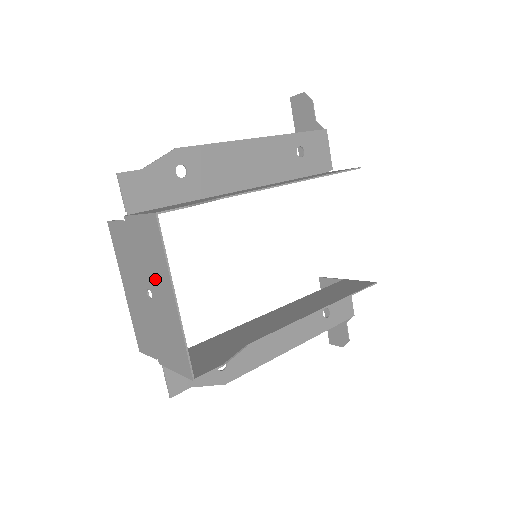
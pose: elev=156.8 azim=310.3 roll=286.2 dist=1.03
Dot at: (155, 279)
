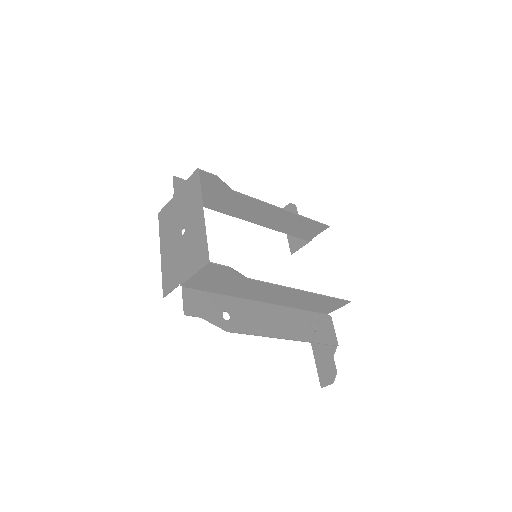
Dot at: (189, 214)
